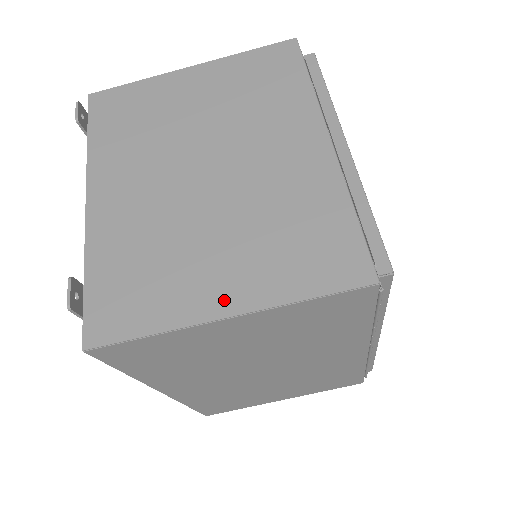
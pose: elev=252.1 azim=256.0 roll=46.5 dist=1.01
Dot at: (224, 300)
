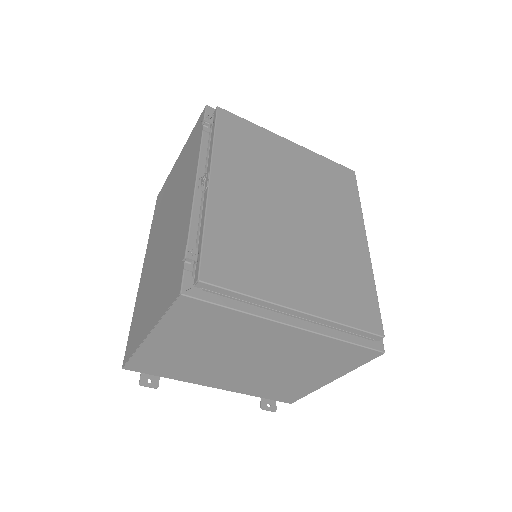
Dot at: (324, 380)
